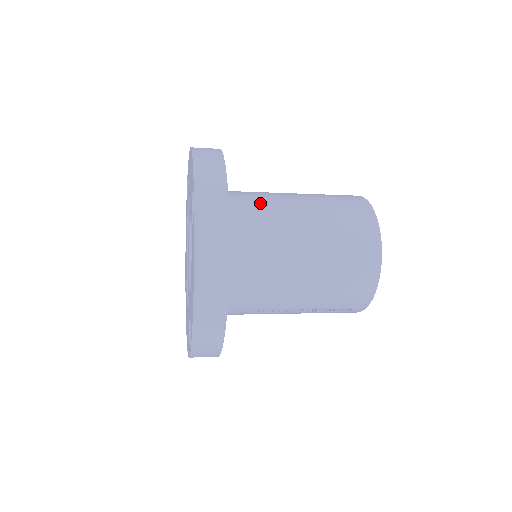
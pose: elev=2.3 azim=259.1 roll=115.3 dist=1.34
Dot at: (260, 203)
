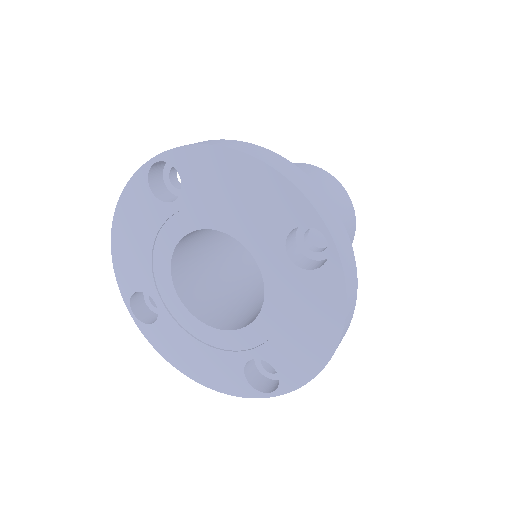
Dot at: occluded
